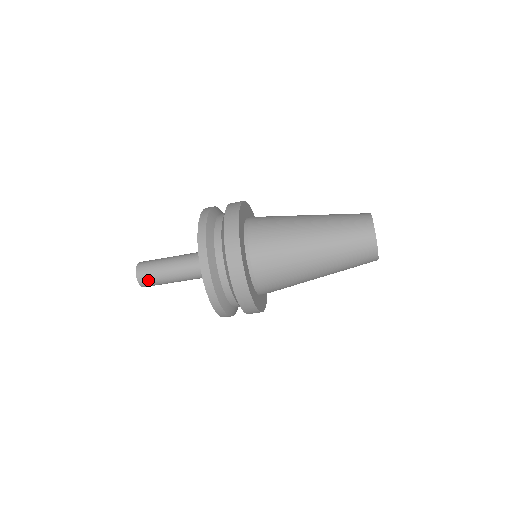
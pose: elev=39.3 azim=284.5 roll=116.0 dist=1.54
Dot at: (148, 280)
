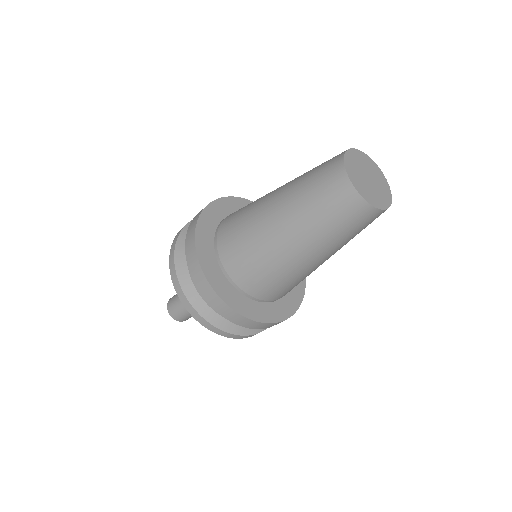
Dot at: (181, 316)
